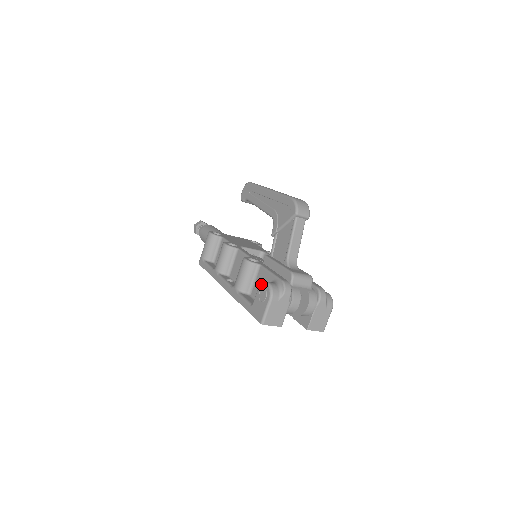
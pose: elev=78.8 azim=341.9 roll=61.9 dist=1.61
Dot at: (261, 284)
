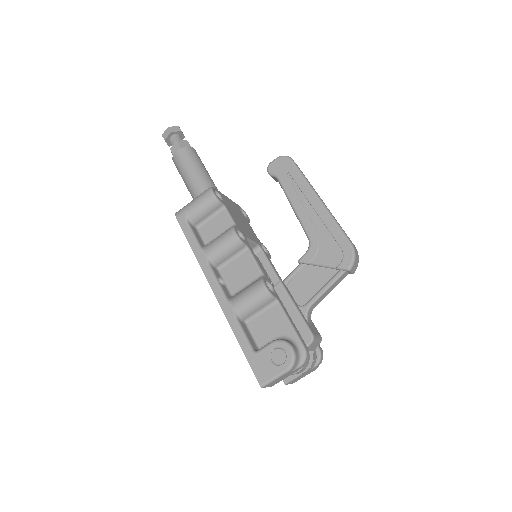
Dot at: (281, 342)
